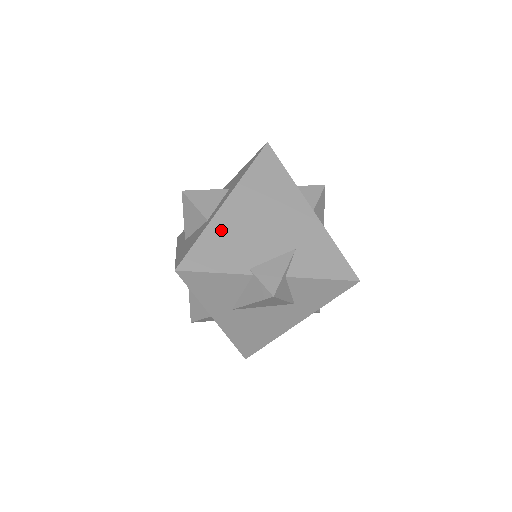
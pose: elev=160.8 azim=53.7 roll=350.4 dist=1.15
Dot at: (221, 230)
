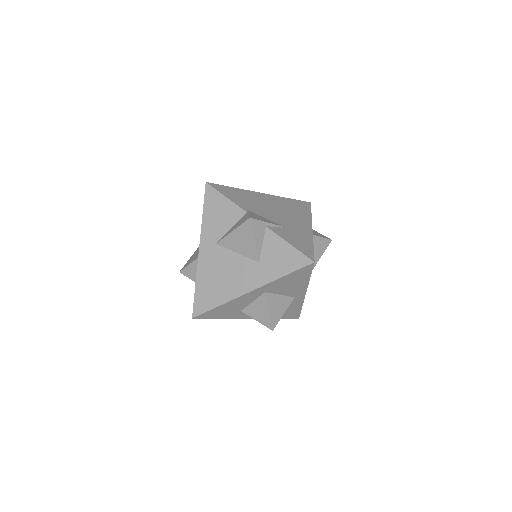
Dot at: (248, 195)
